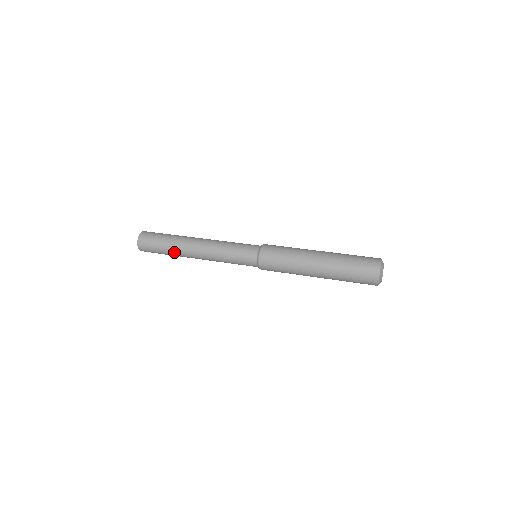
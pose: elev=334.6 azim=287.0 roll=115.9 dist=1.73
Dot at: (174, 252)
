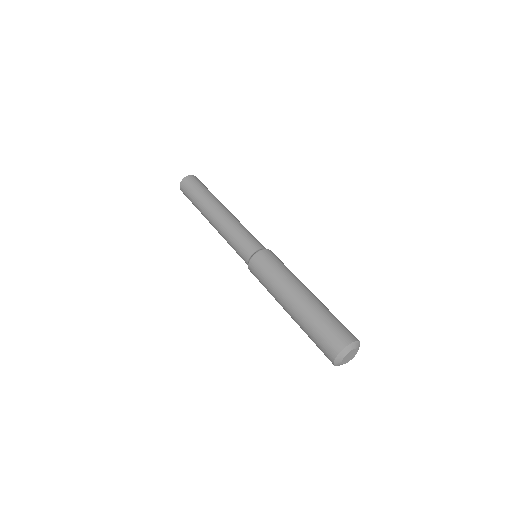
Dot at: occluded
